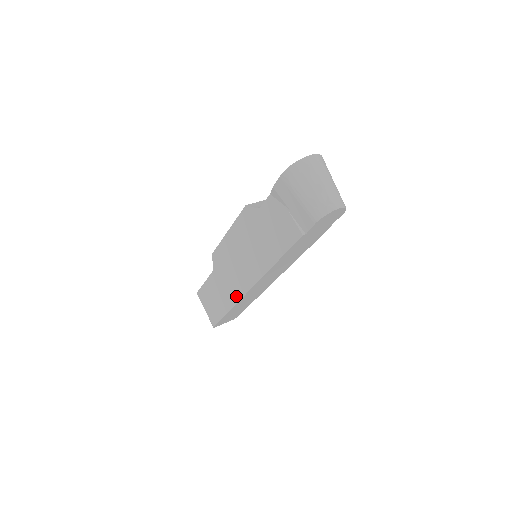
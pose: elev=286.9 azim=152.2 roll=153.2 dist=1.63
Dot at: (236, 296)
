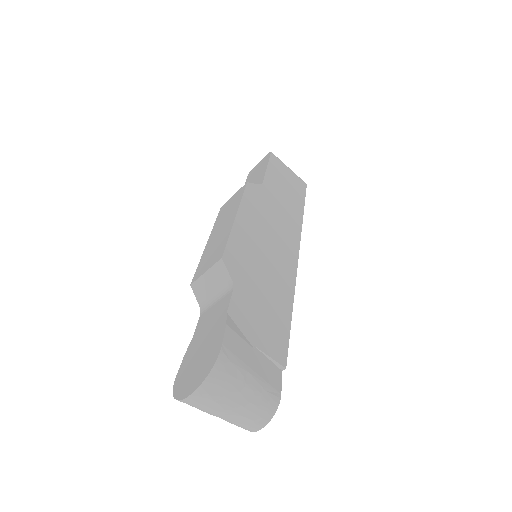
Dot at: occluded
